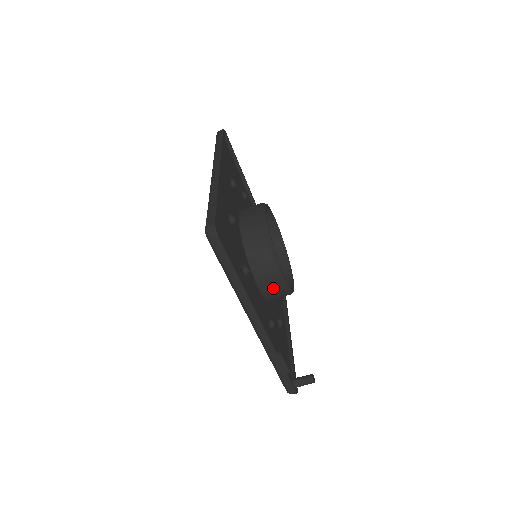
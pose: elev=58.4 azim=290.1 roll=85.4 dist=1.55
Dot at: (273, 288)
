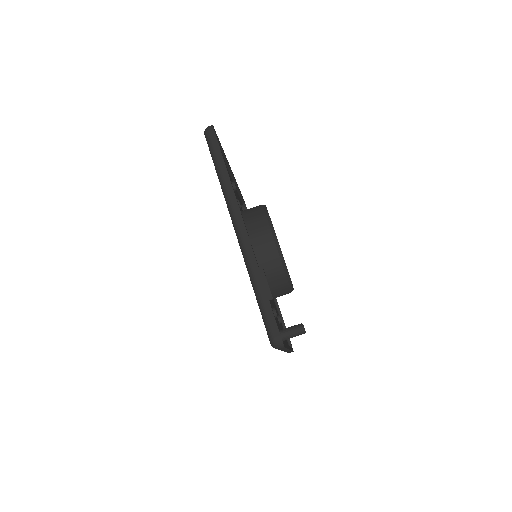
Dot at: (266, 249)
